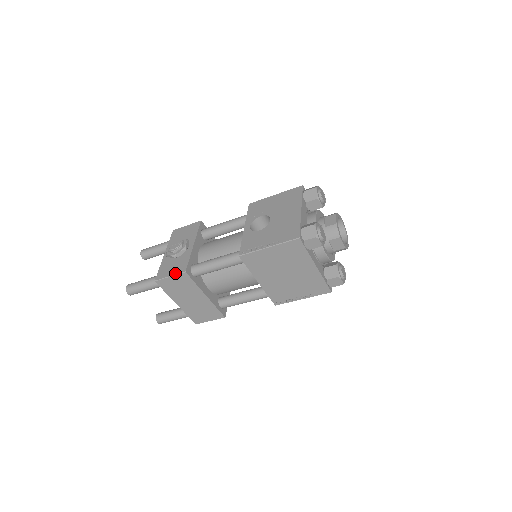
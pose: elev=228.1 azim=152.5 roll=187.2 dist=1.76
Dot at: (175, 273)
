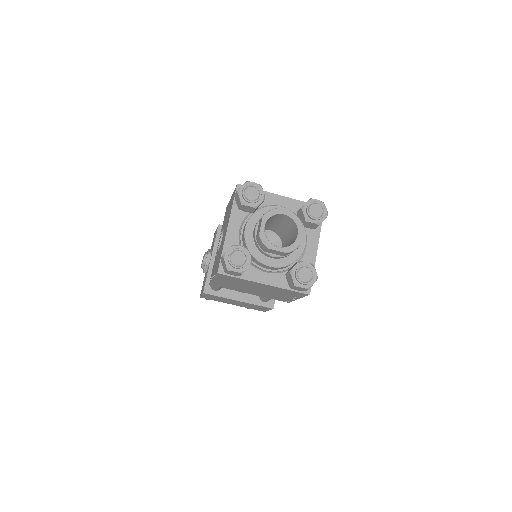
Dot at: (202, 292)
